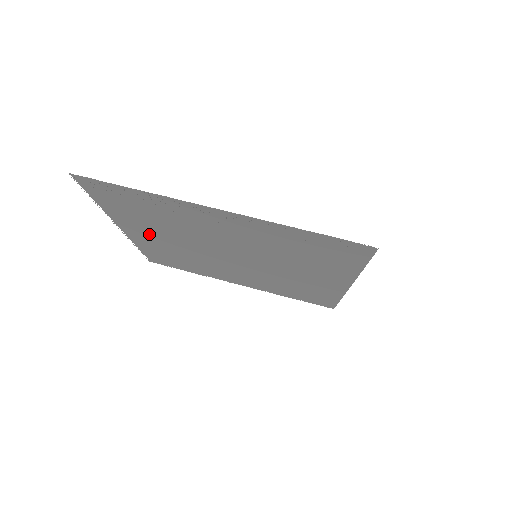
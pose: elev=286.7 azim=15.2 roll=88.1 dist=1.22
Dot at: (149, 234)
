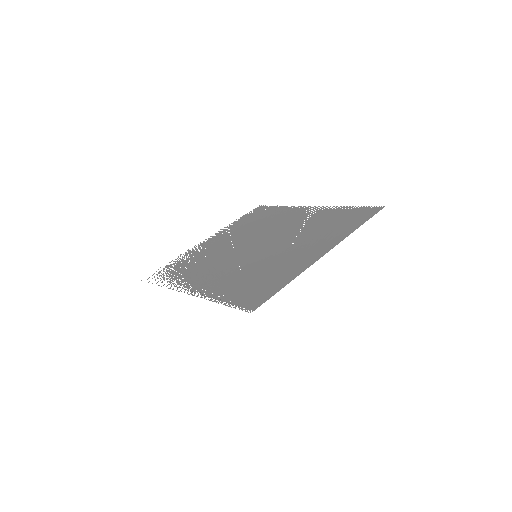
Dot at: (214, 243)
